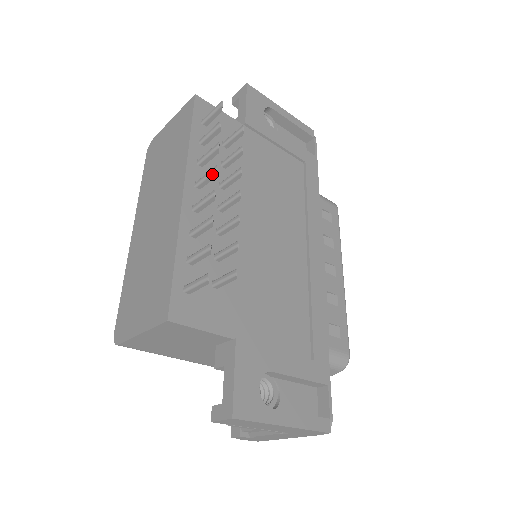
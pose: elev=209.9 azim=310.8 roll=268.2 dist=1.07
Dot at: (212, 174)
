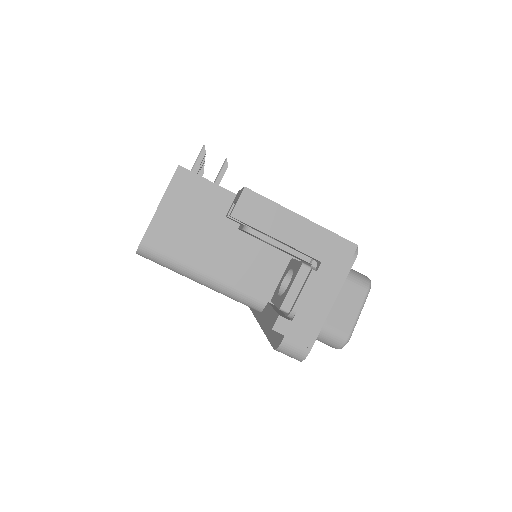
Dot at: occluded
